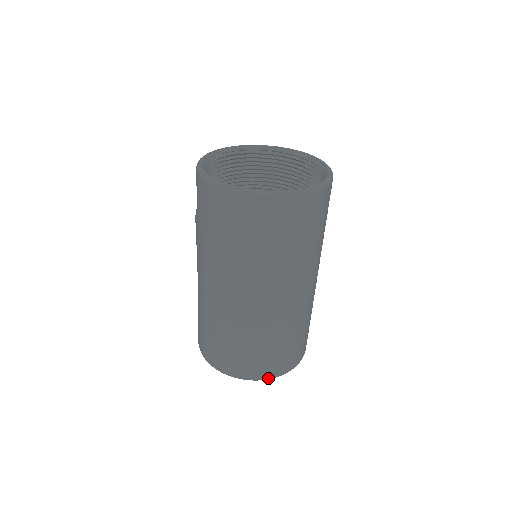
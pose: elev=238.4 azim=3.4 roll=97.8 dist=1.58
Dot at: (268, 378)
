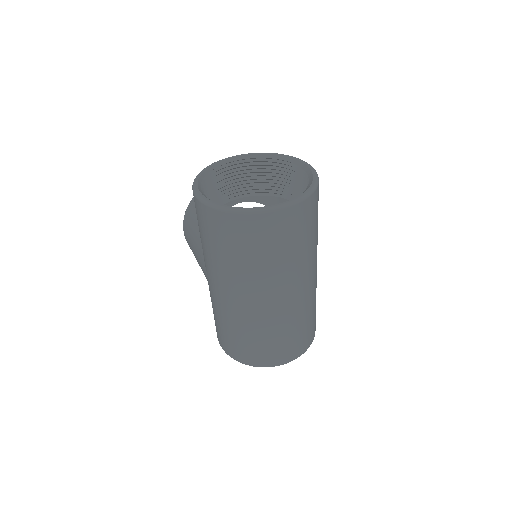
Dot at: (294, 359)
